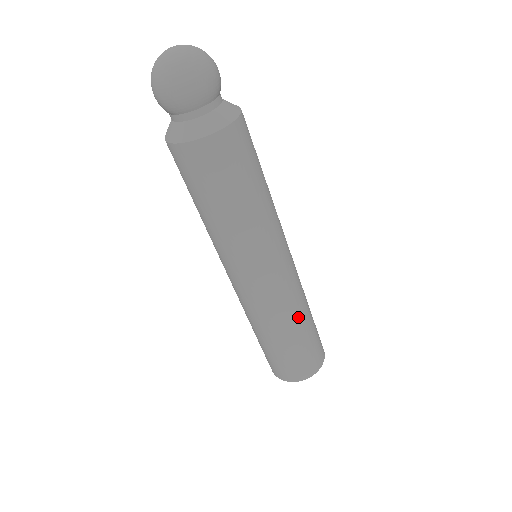
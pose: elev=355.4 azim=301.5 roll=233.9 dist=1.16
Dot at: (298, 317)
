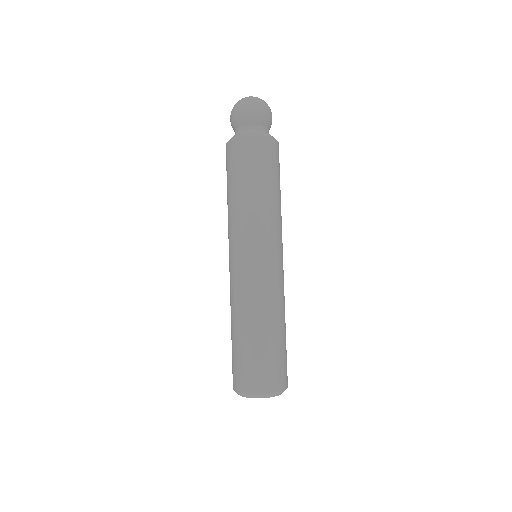
Dot at: (284, 313)
